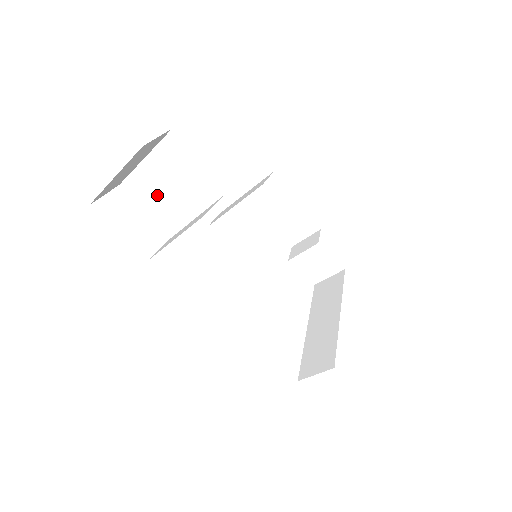
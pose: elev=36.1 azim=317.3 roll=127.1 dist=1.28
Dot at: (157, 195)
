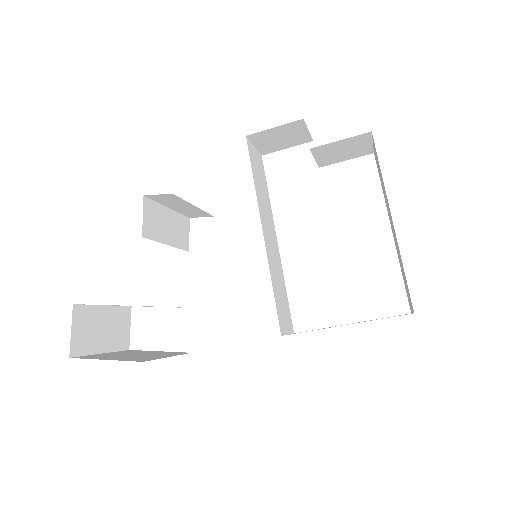
Dot at: occluded
